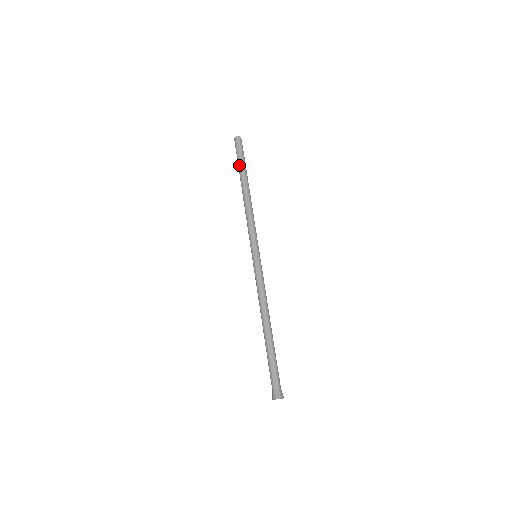
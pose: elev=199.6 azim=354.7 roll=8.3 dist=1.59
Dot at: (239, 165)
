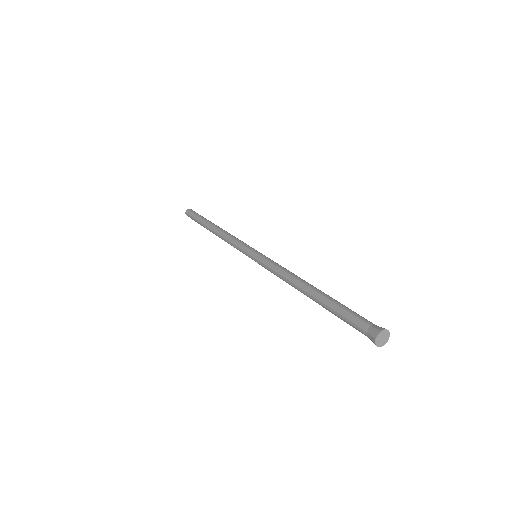
Dot at: (199, 222)
